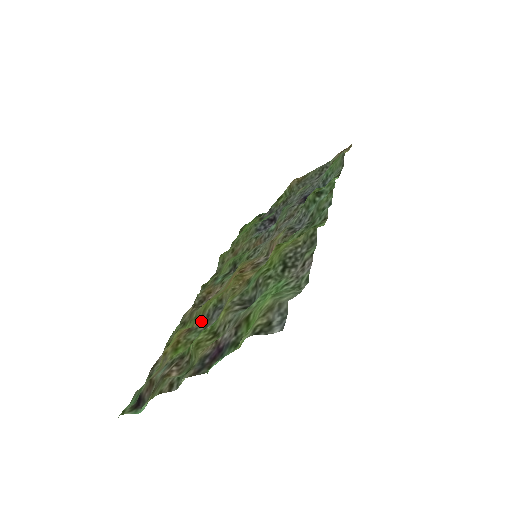
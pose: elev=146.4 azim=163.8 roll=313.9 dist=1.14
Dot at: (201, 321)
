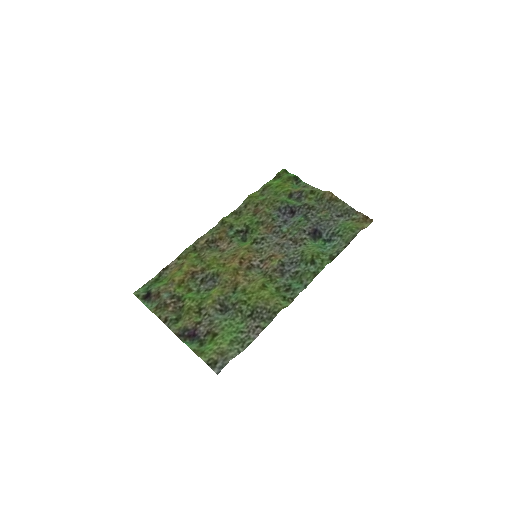
Dot at: (202, 274)
